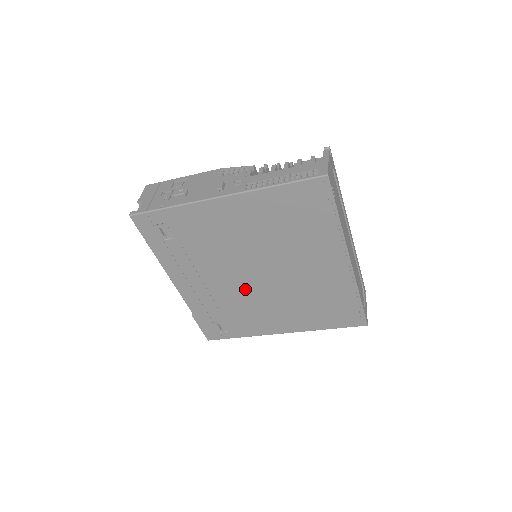
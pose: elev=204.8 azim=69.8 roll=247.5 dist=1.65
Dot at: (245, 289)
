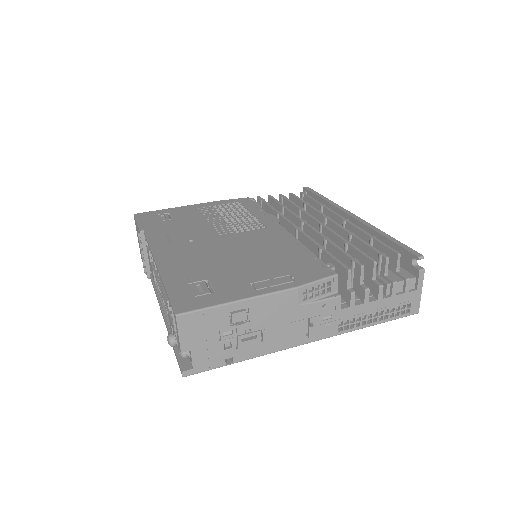
Dot at: occluded
